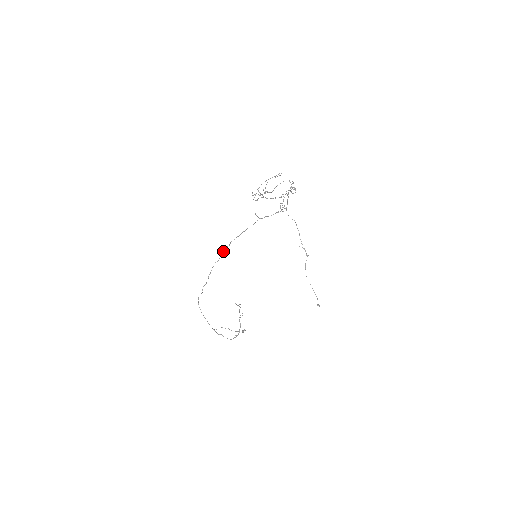
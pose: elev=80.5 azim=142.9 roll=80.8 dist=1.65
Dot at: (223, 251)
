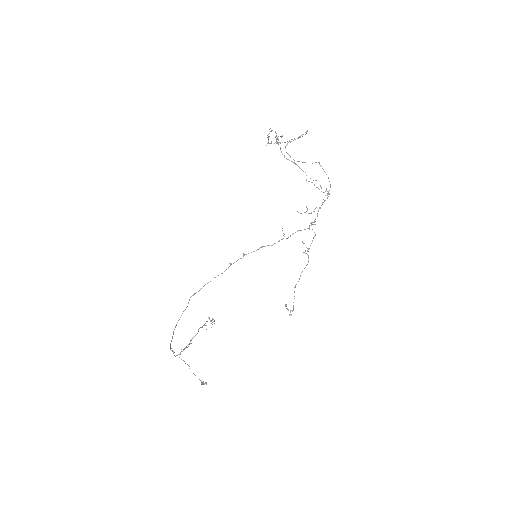
Dot at: (233, 263)
